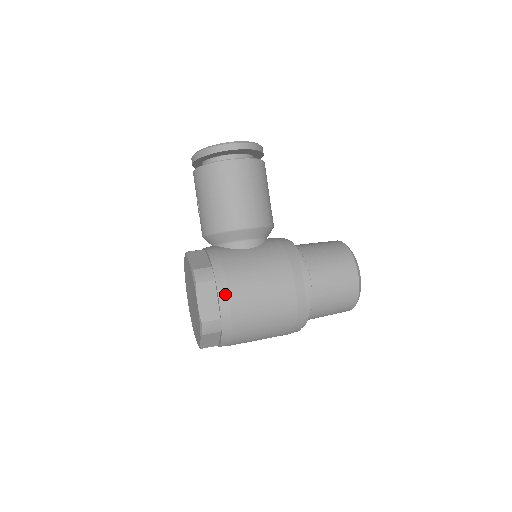
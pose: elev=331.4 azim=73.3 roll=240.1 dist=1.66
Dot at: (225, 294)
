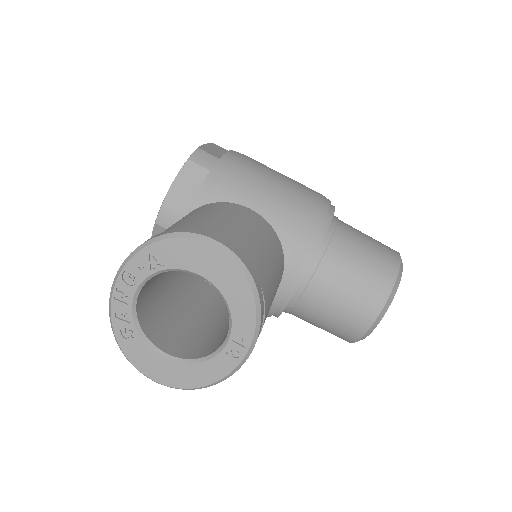
Dot at: occluded
